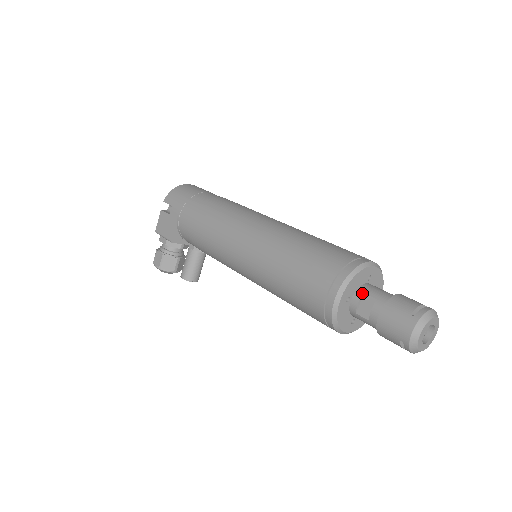
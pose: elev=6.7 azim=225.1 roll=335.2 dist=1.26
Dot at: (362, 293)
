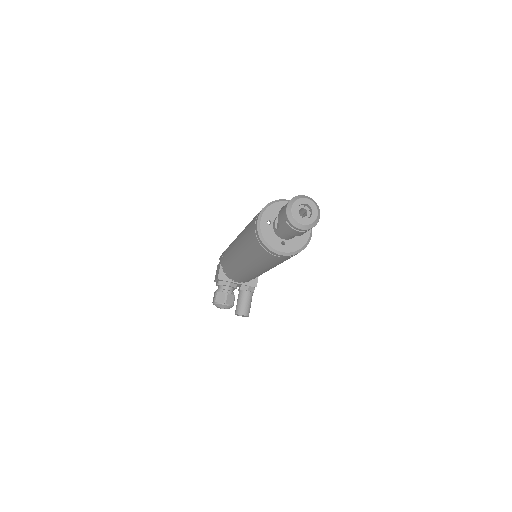
Dot at: occluded
